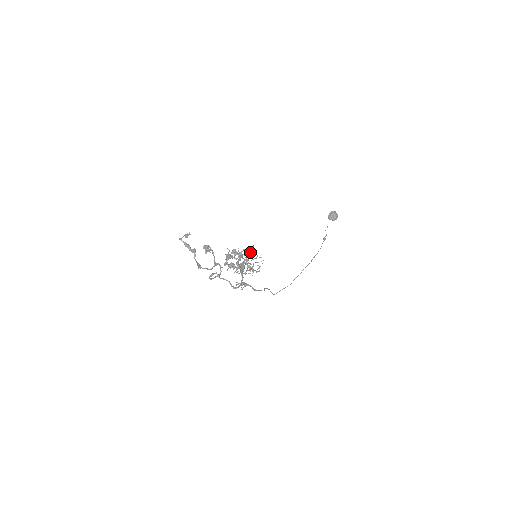
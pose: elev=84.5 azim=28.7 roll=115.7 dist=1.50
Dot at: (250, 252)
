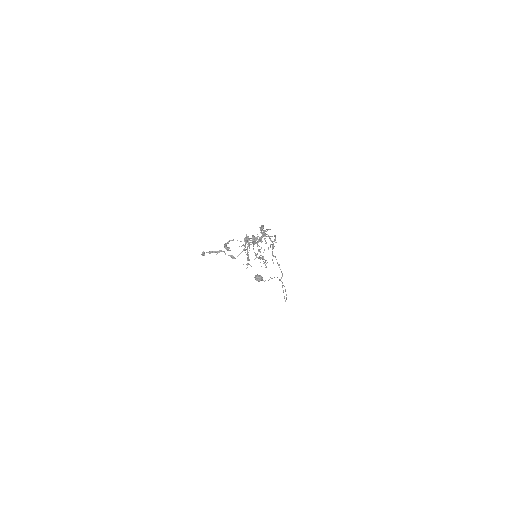
Dot at: occluded
